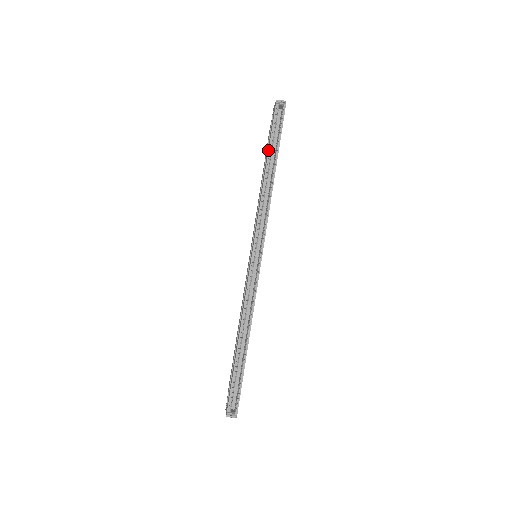
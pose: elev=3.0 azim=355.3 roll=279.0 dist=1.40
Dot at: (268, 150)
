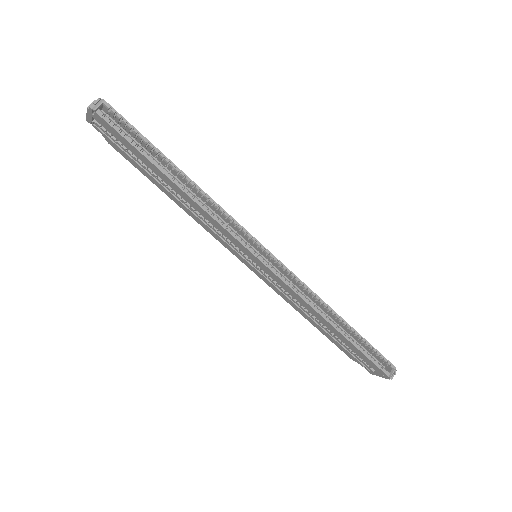
Dot at: (151, 163)
